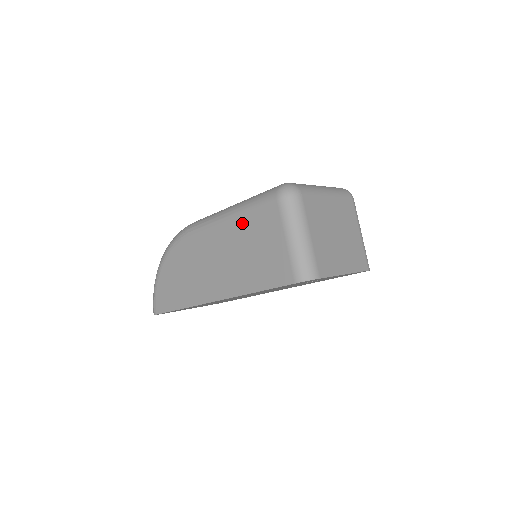
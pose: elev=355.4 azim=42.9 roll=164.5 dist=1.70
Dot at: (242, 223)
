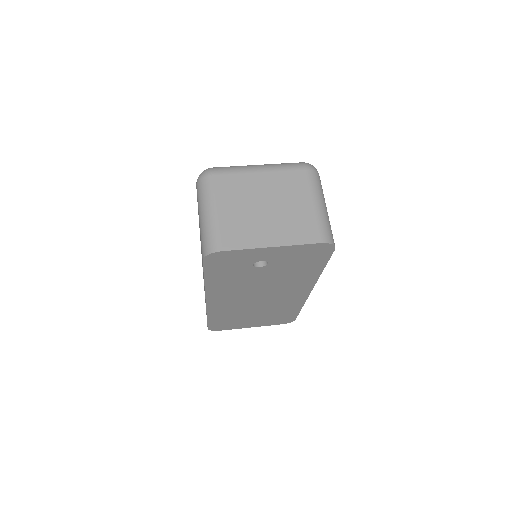
Dot at: occluded
